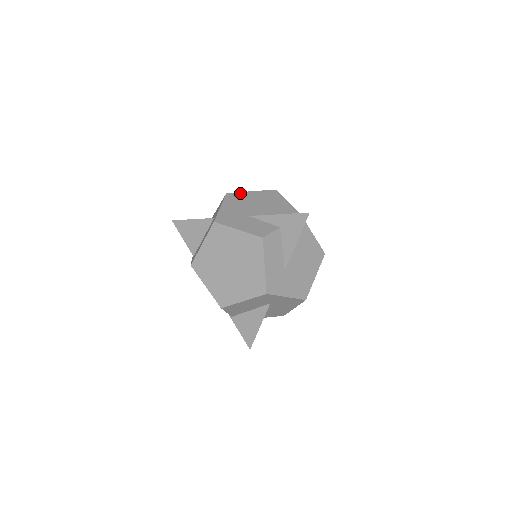
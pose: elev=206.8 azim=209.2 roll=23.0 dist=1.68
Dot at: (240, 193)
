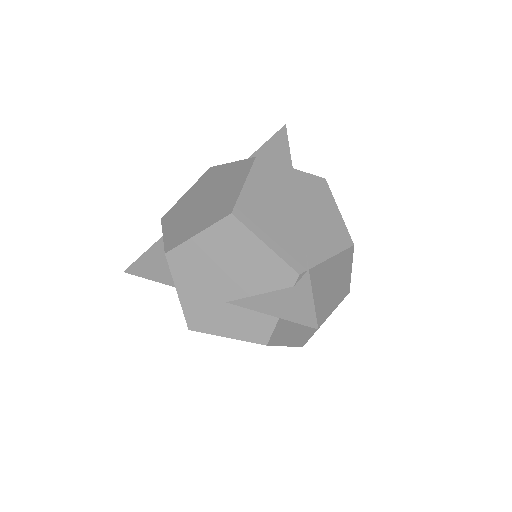
Dot at: (183, 247)
